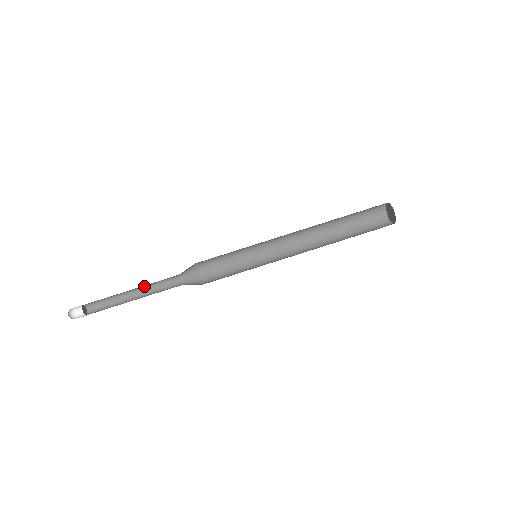
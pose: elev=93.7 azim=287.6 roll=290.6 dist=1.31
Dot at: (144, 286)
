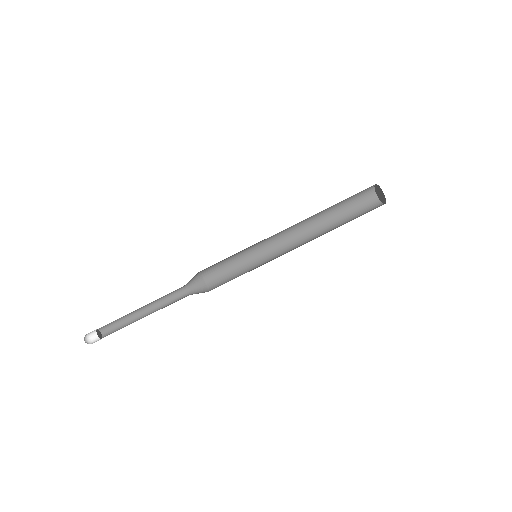
Dot at: (152, 302)
